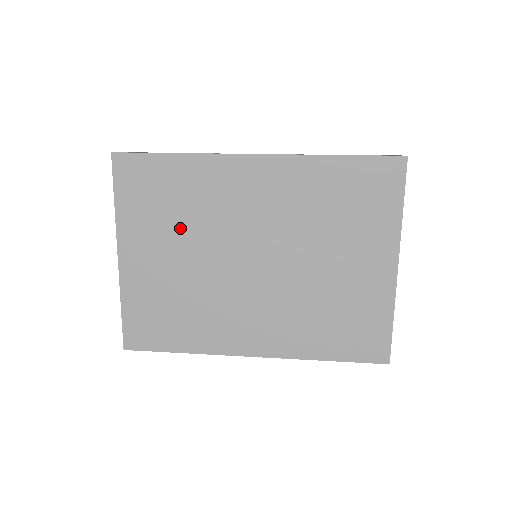
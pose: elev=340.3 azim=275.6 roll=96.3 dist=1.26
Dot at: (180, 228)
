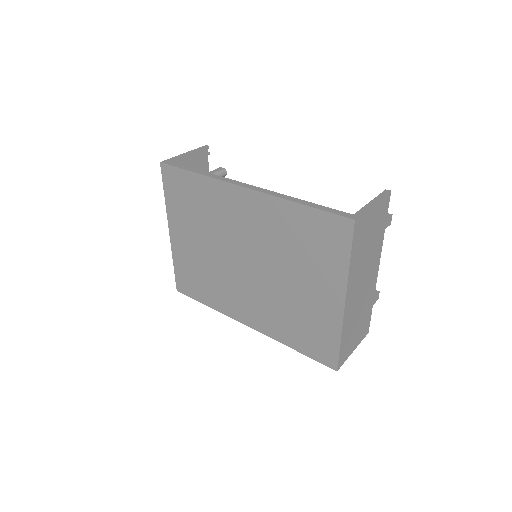
Dot at: (201, 225)
